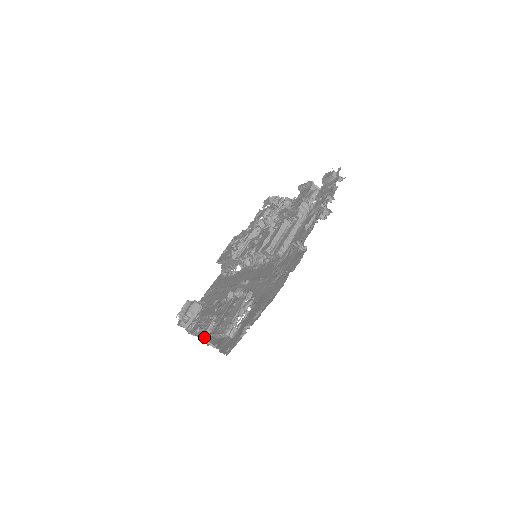
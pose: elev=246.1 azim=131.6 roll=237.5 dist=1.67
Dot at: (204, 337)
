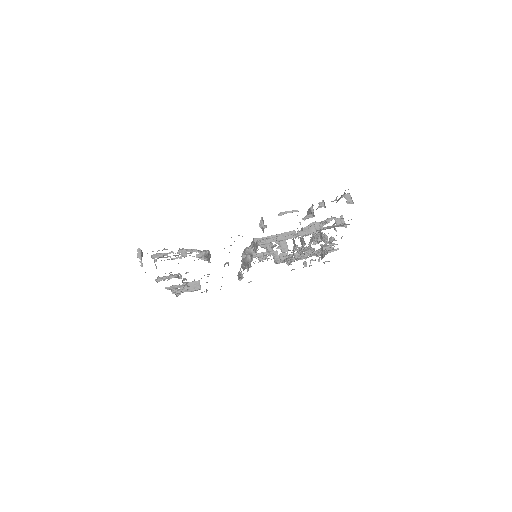
Dot at: occluded
